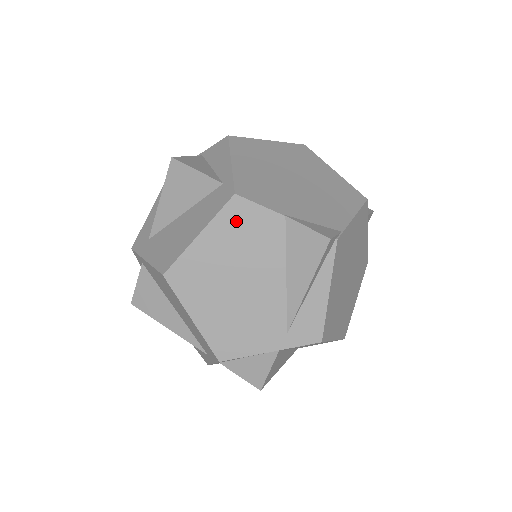
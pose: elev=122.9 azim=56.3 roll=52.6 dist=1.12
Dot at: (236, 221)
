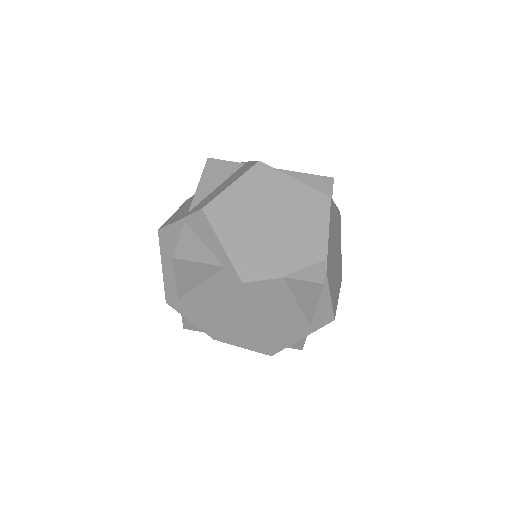
Dot at: (250, 295)
